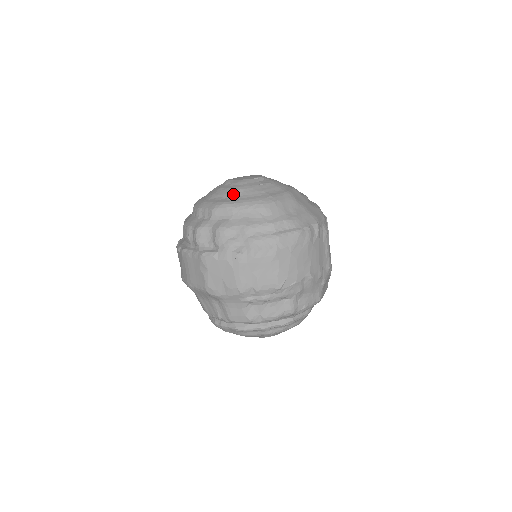
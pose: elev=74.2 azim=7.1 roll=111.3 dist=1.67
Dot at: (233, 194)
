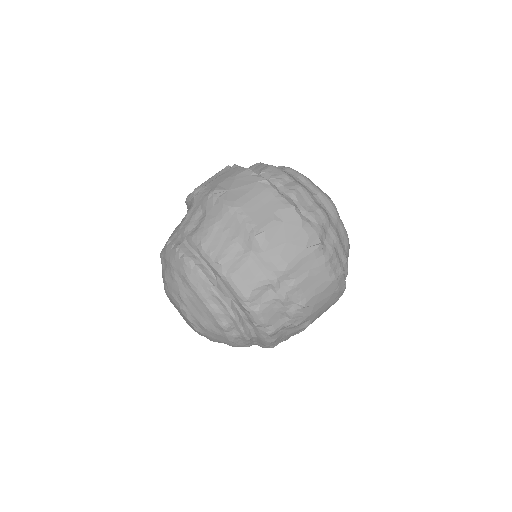
Dot at: occluded
